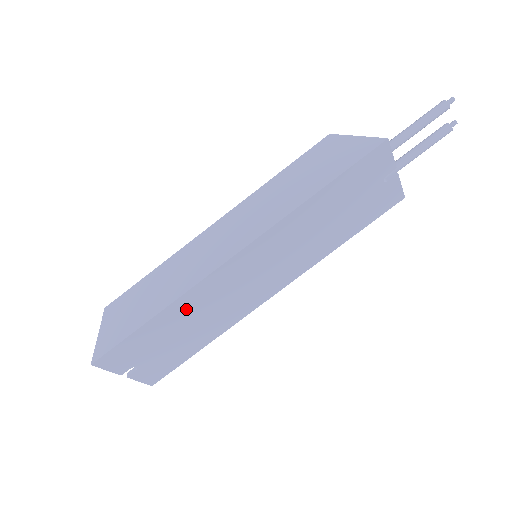
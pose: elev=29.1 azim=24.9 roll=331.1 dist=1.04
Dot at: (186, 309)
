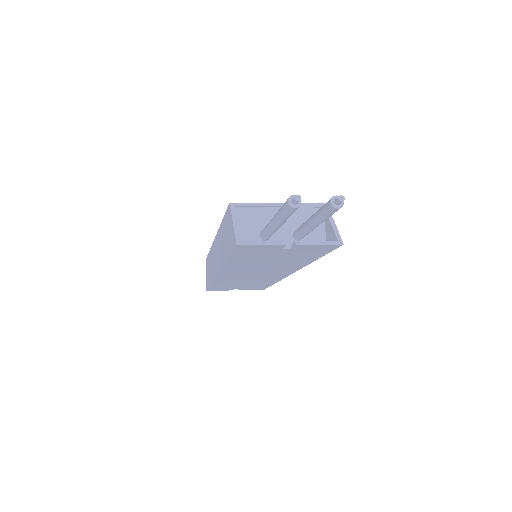
Dot at: (226, 282)
